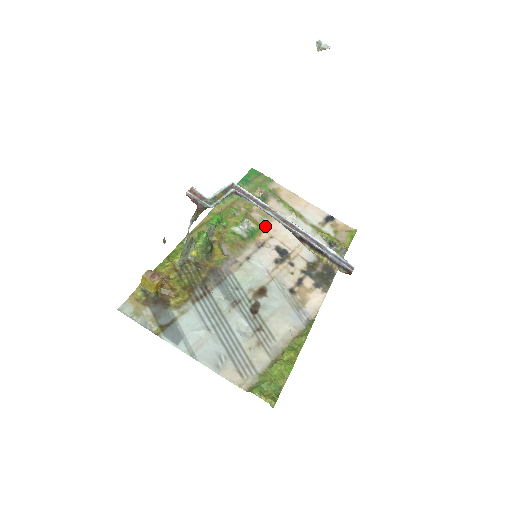
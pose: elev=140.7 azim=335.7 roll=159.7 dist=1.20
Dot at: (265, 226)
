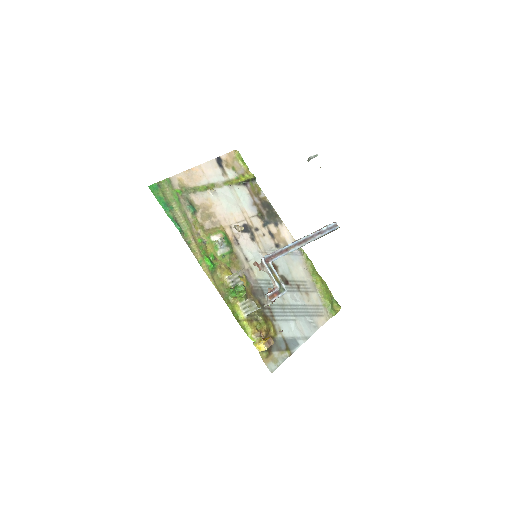
Dot at: (219, 225)
